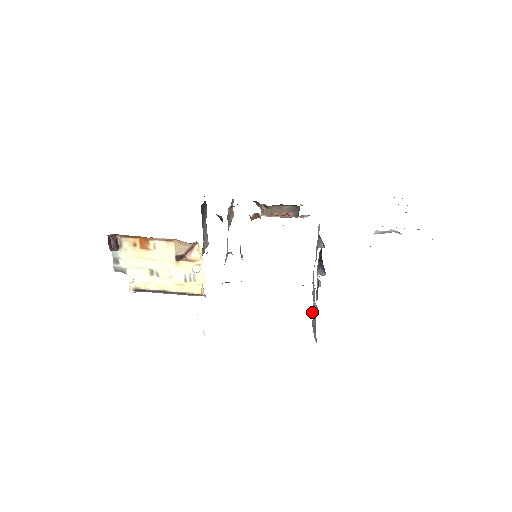
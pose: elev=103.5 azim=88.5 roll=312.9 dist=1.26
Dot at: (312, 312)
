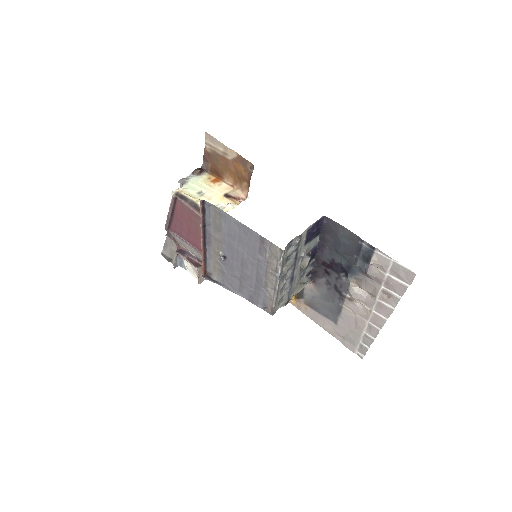
Dot at: (286, 259)
